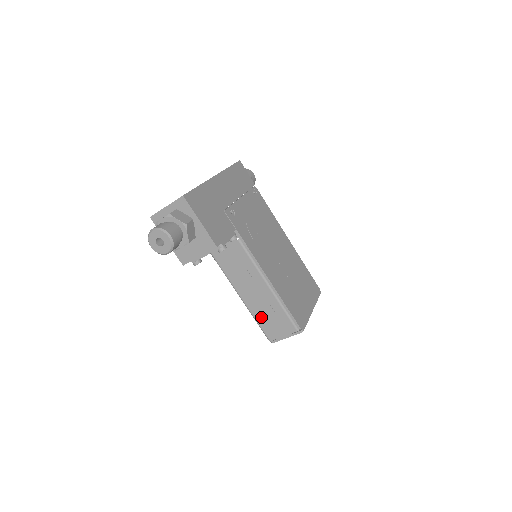
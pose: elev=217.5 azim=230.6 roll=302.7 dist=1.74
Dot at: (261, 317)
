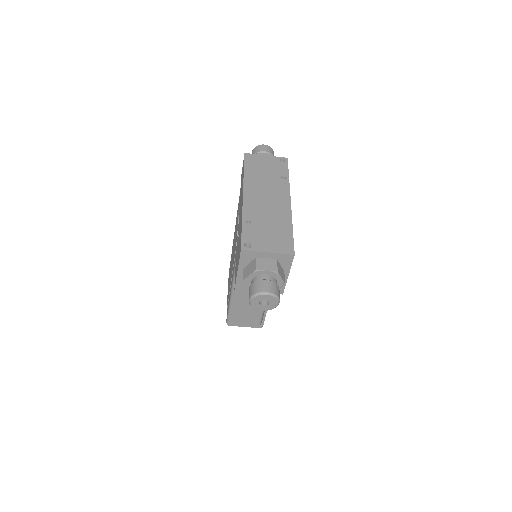
Dot at: (237, 310)
